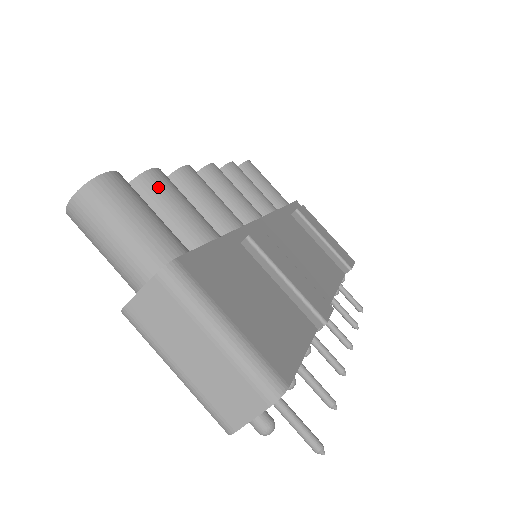
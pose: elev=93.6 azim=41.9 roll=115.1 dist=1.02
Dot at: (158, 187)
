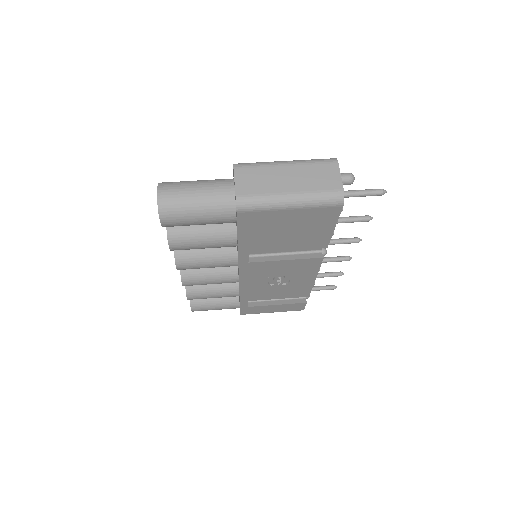
Dot at: occluded
